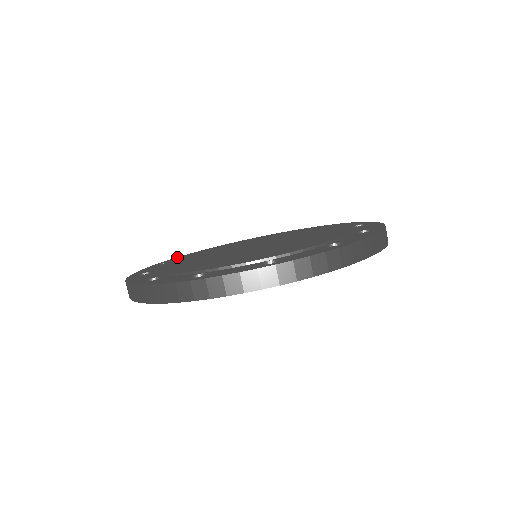
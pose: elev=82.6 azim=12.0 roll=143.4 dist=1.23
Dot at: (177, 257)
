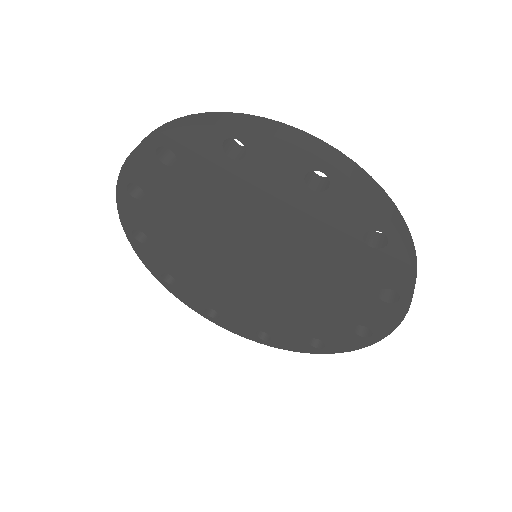
Dot at: occluded
